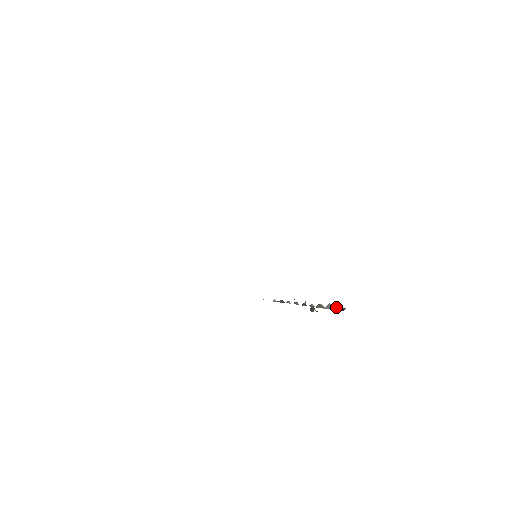
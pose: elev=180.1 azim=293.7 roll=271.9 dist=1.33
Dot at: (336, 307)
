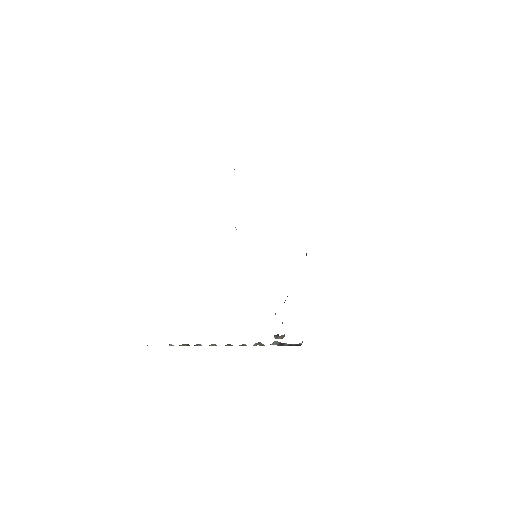
Dot at: occluded
